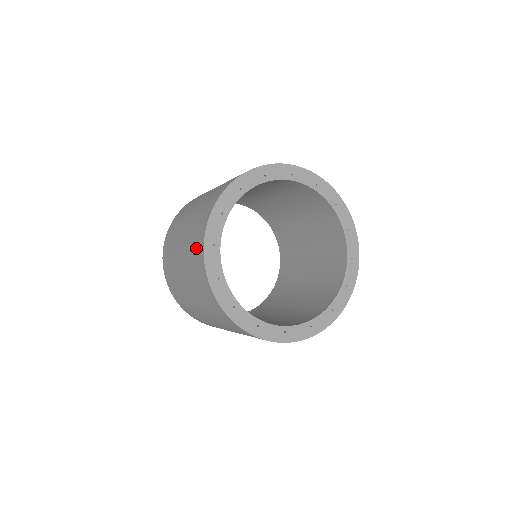
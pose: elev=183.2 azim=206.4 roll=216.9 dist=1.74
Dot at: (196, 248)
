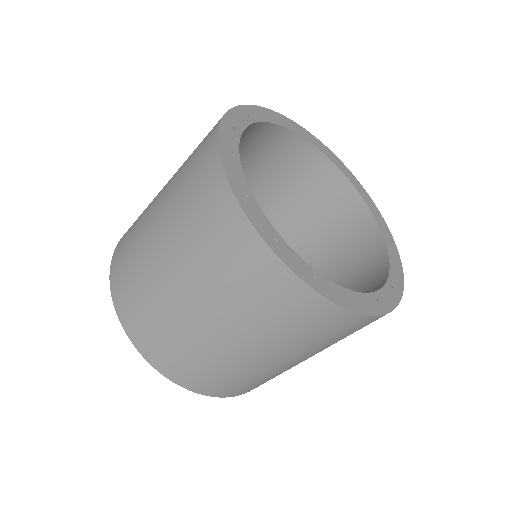
Dot at: (203, 140)
